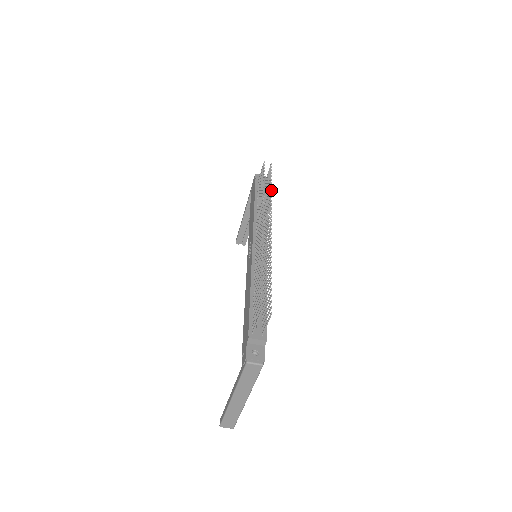
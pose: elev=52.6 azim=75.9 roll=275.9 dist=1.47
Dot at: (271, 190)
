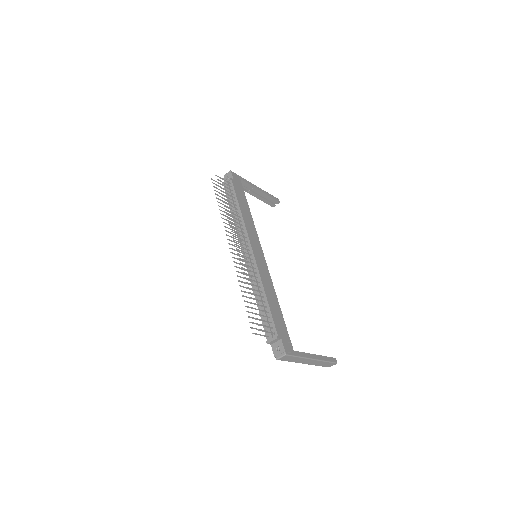
Dot at: (225, 206)
